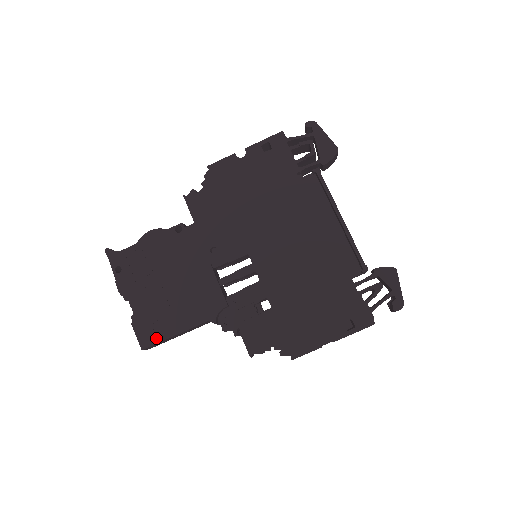
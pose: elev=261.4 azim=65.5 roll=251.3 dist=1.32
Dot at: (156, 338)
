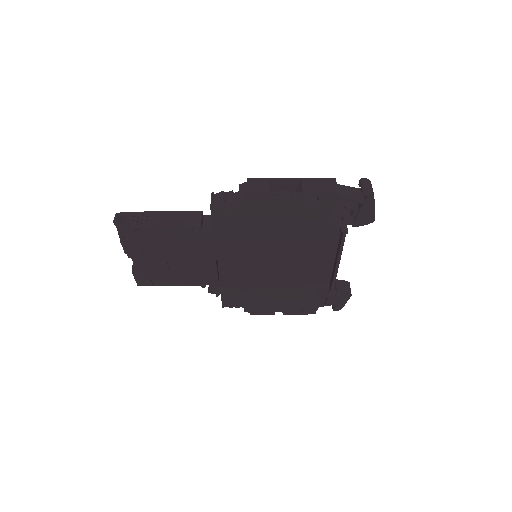
Dot at: (152, 283)
